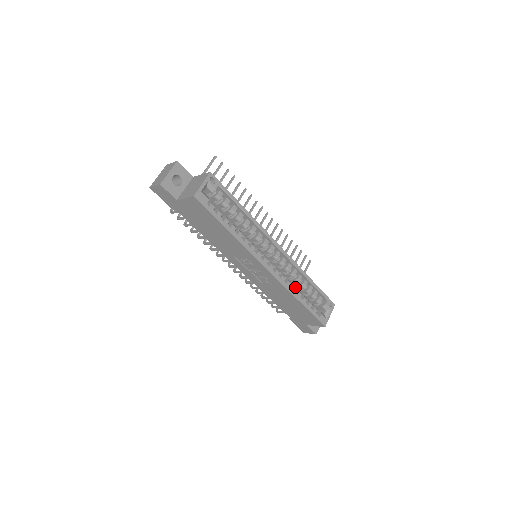
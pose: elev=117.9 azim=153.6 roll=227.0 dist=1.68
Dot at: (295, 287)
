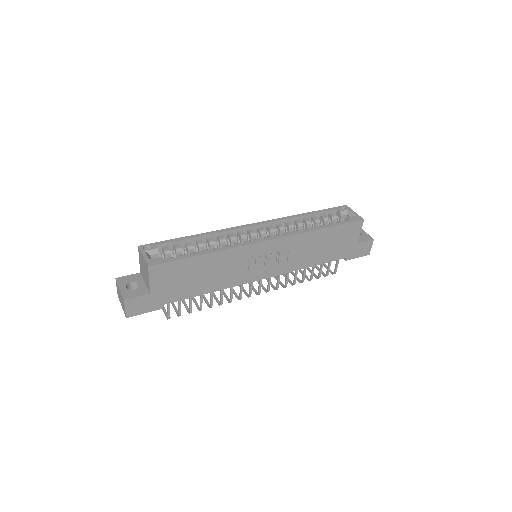
Dot at: (305, 229)
